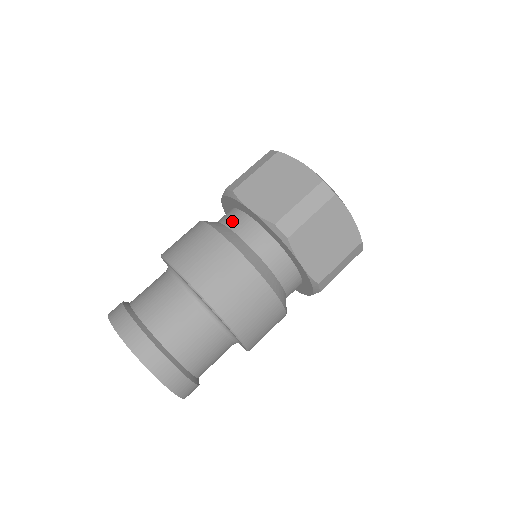
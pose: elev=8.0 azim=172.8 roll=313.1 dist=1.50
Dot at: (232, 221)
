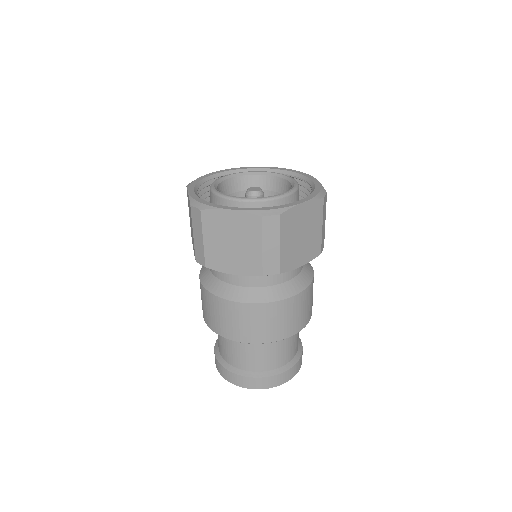
Dot at: (225, 276)
